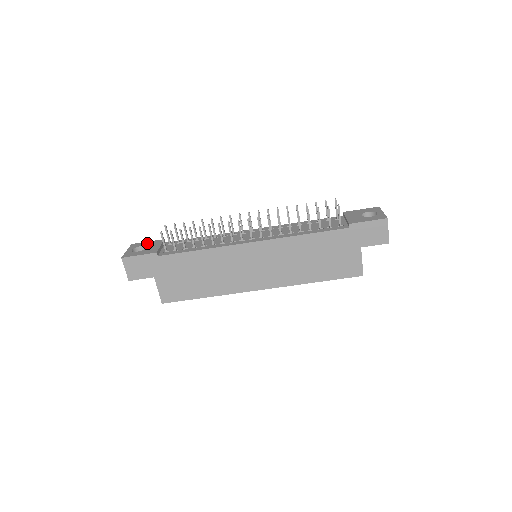
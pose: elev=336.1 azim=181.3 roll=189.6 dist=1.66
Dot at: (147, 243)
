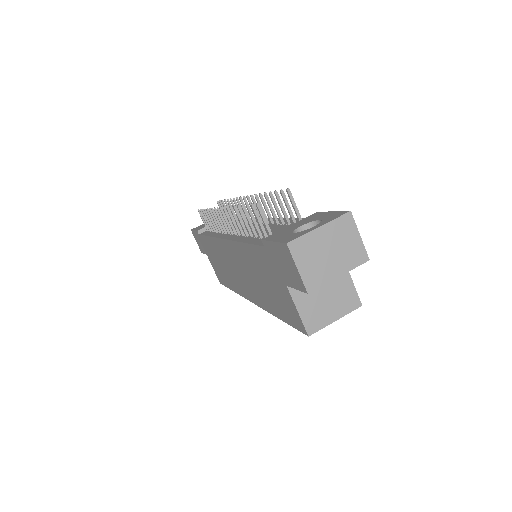
Dot at: occluded
